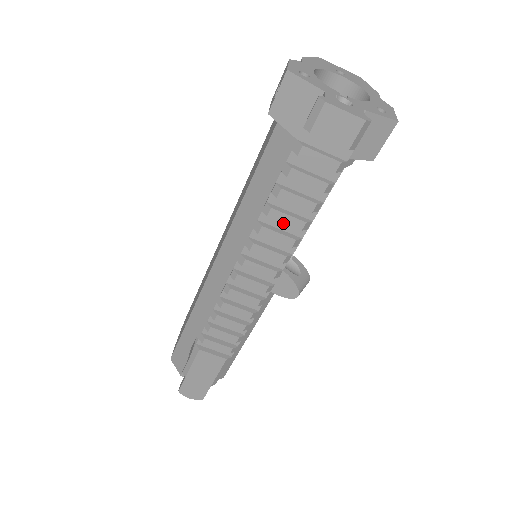
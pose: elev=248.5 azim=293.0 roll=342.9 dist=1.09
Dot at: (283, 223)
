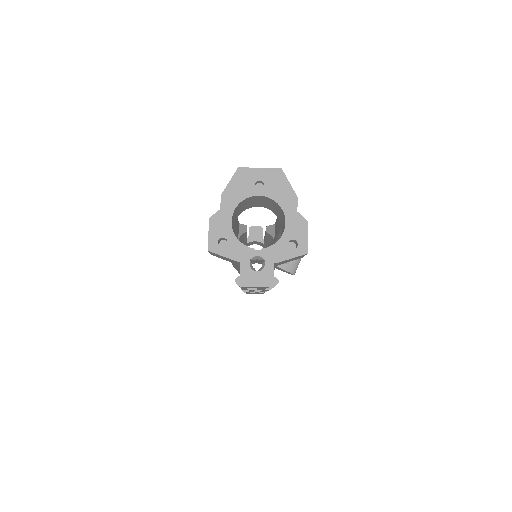
Dot at: occluded
